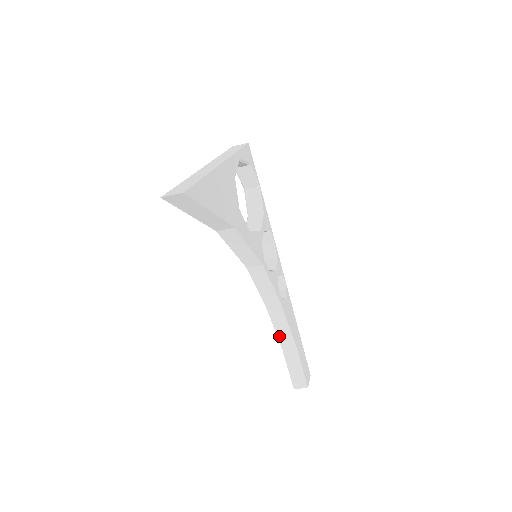
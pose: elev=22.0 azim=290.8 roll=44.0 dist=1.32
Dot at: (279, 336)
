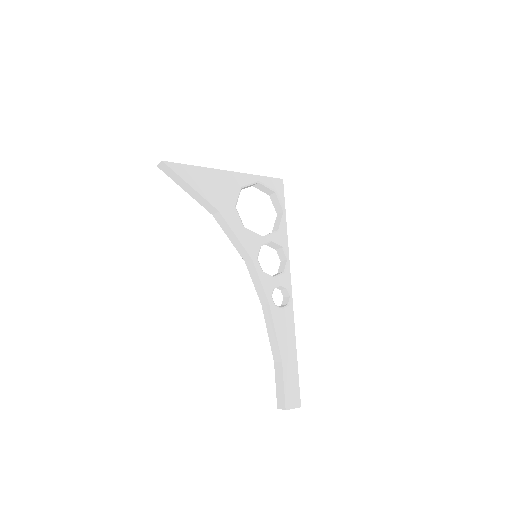
Dot at: (271, 343)
